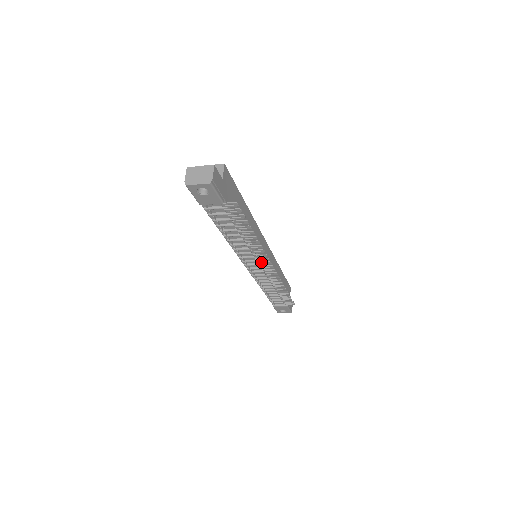
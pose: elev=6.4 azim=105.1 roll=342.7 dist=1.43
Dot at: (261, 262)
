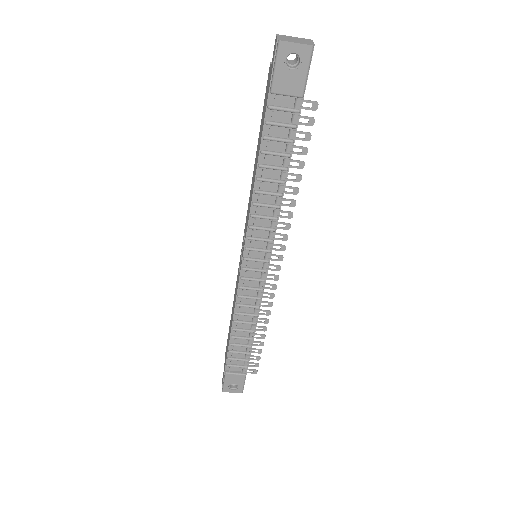
Dot at: (271, 254)
